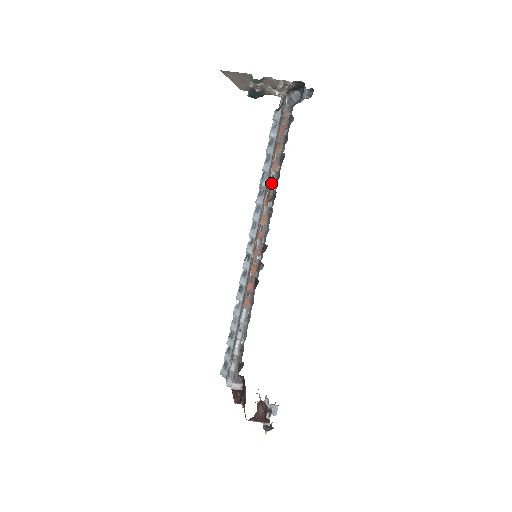
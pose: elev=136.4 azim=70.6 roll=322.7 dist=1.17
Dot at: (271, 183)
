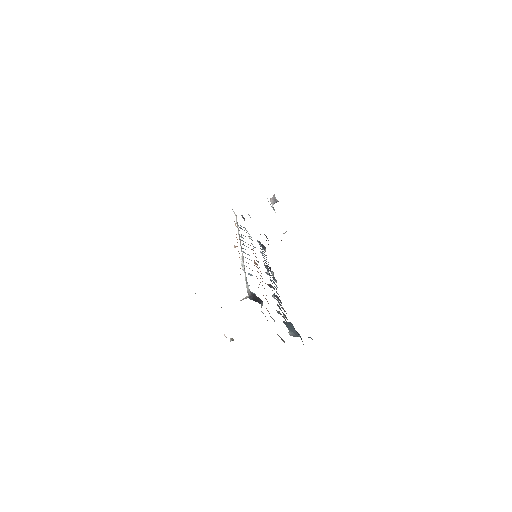
Dot at: occluded
